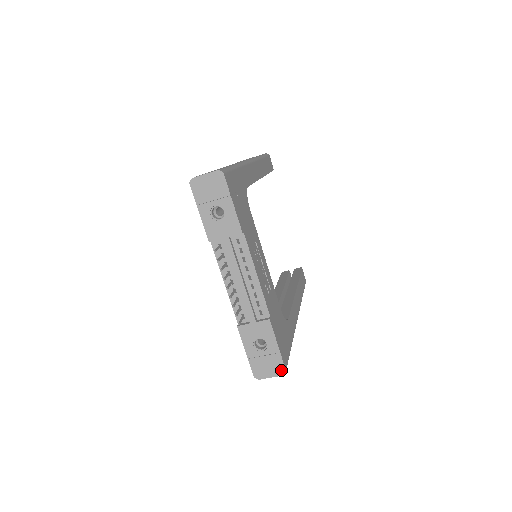
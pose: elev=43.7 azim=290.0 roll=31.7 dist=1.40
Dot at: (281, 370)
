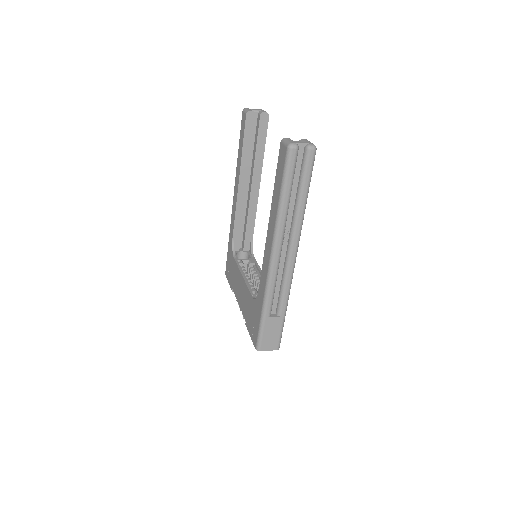
Dot at: occluded
